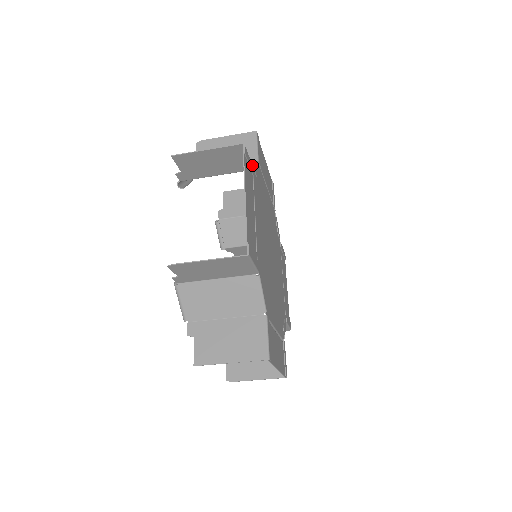
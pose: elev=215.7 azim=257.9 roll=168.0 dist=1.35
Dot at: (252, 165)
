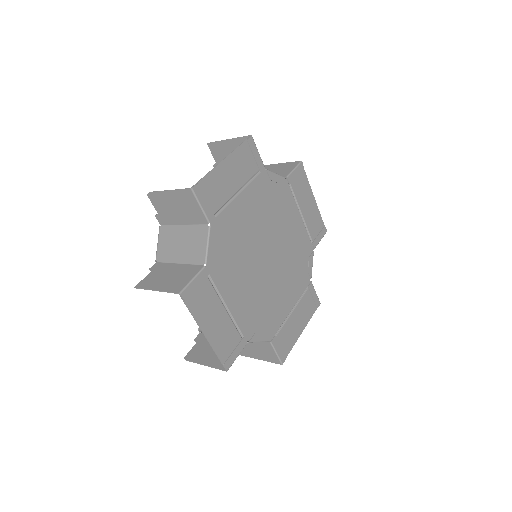
Dot at: (201, 271)
